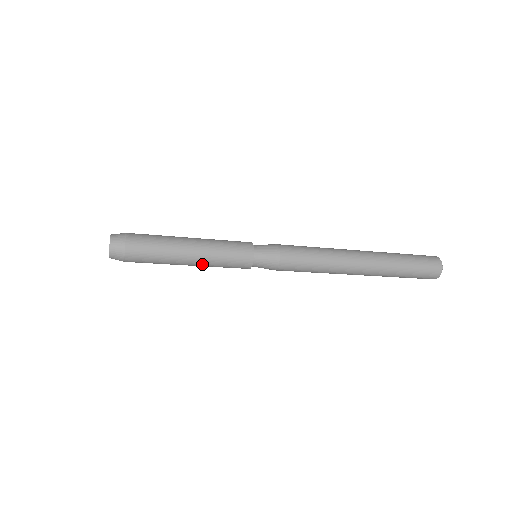
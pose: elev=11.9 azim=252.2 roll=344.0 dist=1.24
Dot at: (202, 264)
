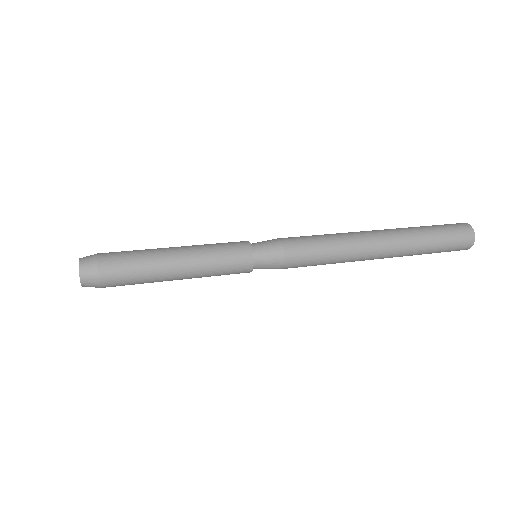
Dot at: occluded
